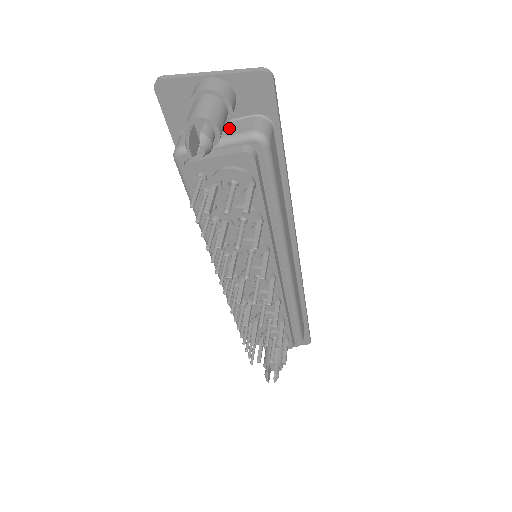
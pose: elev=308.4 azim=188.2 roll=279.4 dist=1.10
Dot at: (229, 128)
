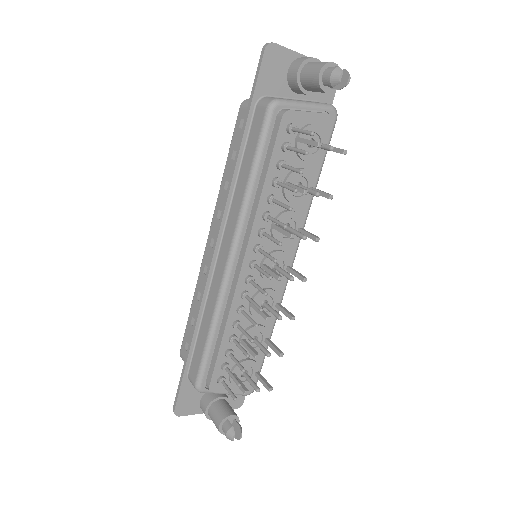
Dot at: (308, 101)
